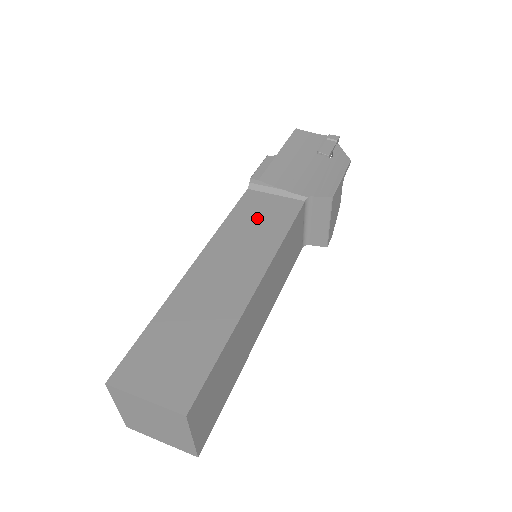
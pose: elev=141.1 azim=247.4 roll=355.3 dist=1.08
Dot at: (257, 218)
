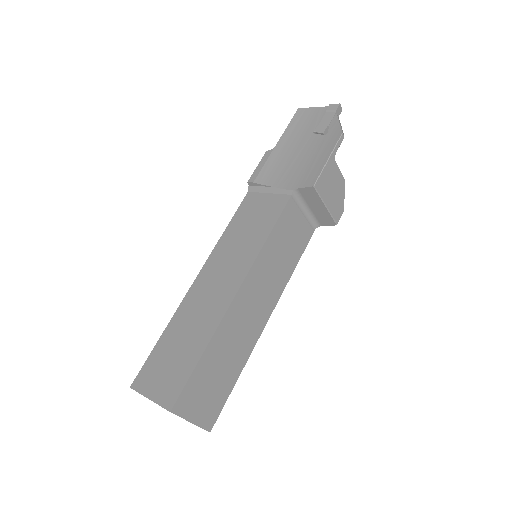
Dot at: (249, 223)
